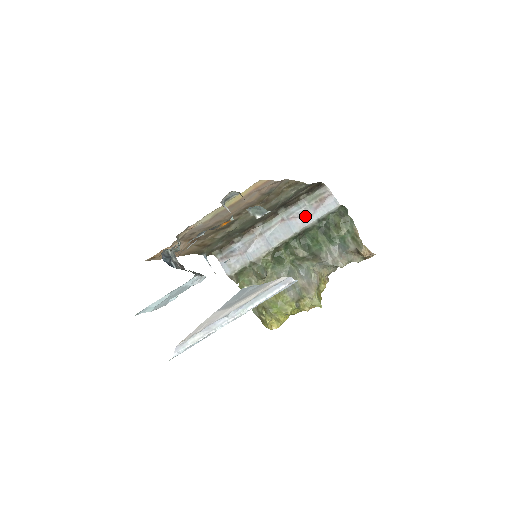
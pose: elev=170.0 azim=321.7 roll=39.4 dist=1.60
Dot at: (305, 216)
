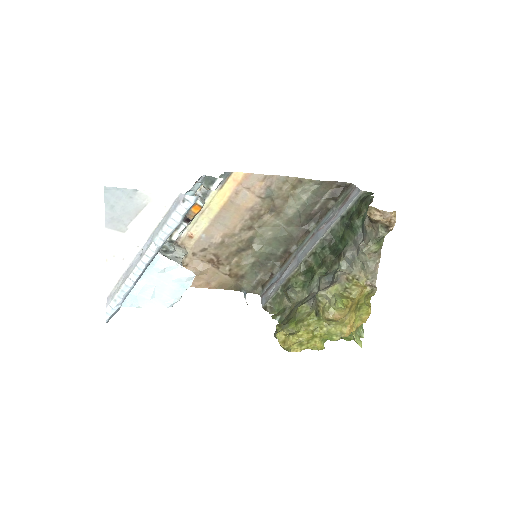
Dot at: (331, 220)
